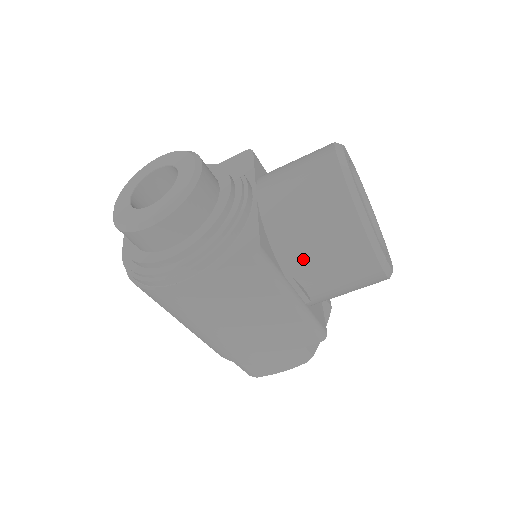
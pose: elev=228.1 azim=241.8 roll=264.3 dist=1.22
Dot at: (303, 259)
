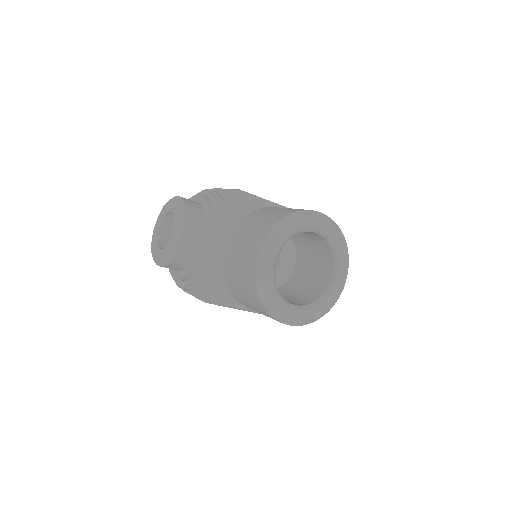
Dot at: (245, 303)
